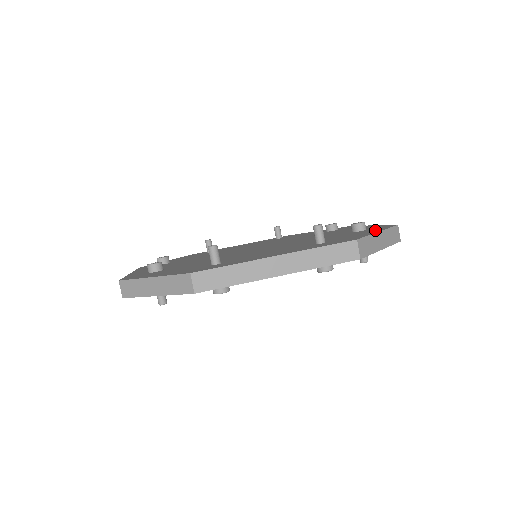
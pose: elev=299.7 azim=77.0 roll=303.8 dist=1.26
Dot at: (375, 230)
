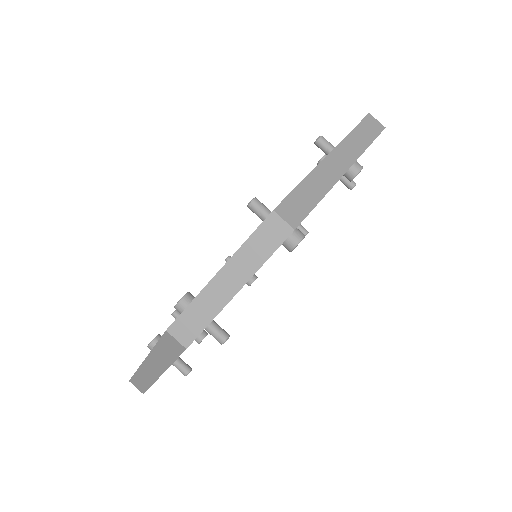
Dot at: occluded
